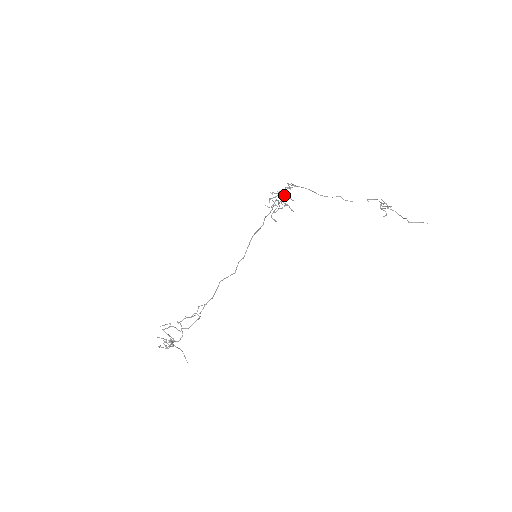
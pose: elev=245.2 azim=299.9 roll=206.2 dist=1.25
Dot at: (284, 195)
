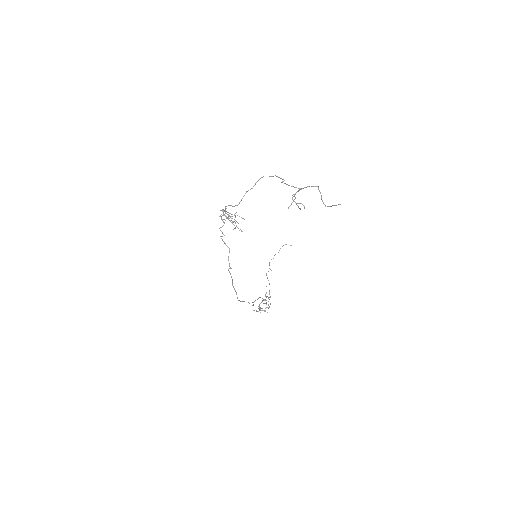
Dot at: occluded
